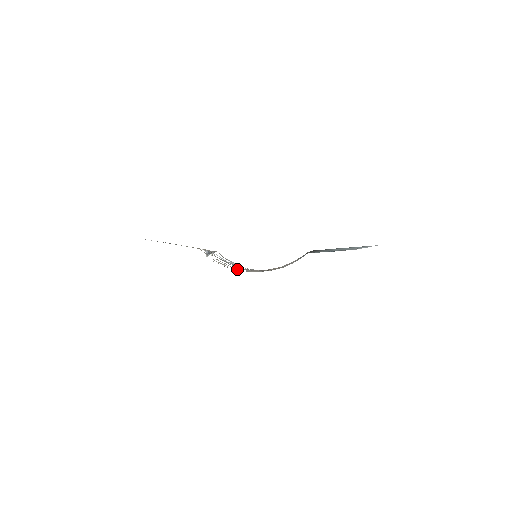
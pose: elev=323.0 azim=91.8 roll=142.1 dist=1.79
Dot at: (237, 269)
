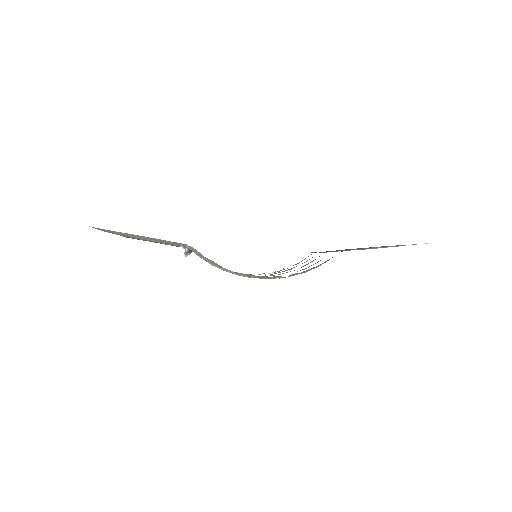
Dot at: (240, 275)
